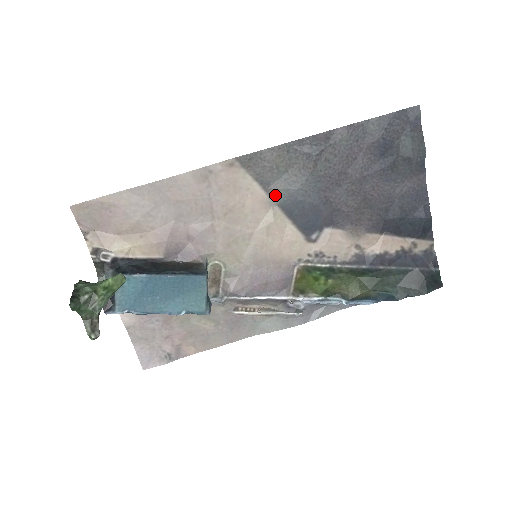
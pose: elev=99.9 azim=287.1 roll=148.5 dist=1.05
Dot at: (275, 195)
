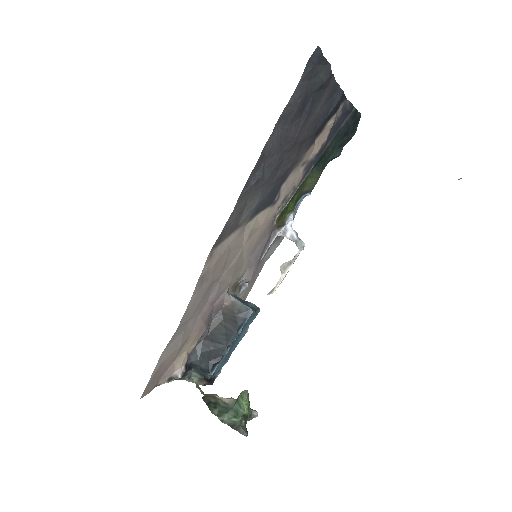
Dot at: (244, 221)
